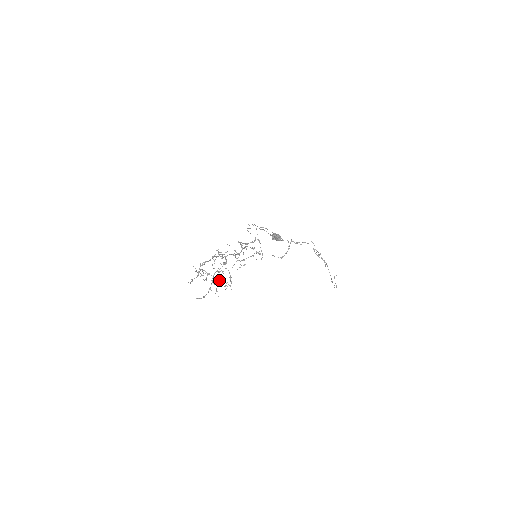
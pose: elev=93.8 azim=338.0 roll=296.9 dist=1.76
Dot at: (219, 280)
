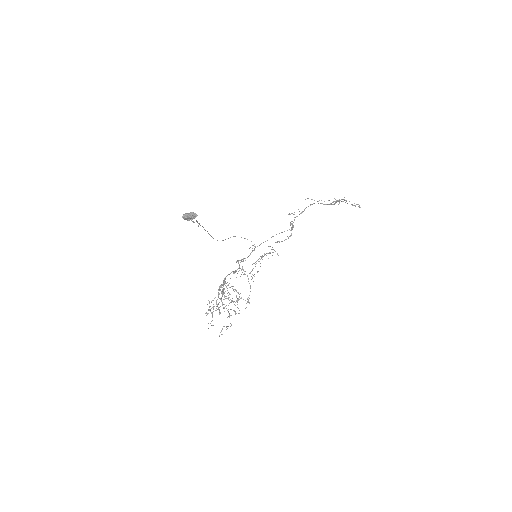
Dot at: occluded
